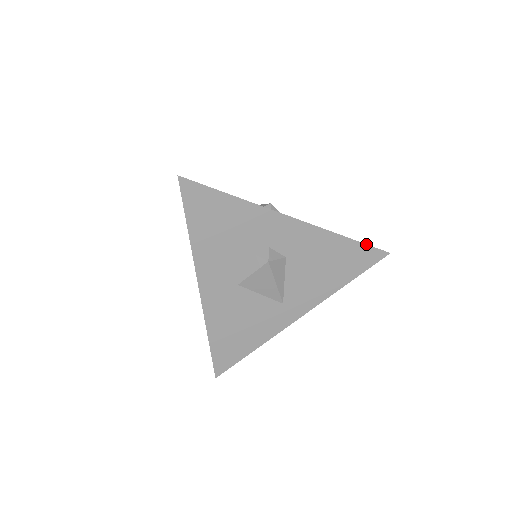
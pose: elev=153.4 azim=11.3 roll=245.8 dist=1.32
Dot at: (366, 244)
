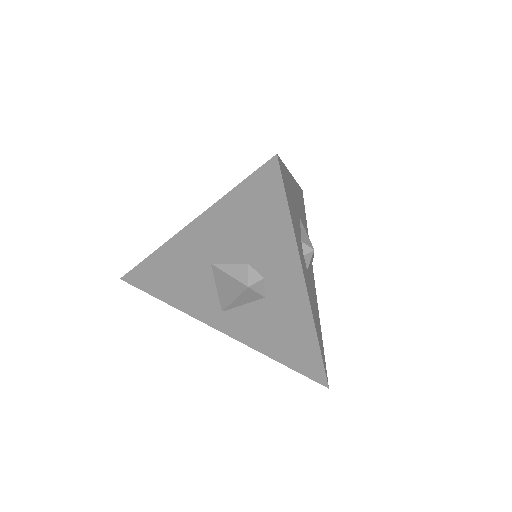
Dot at: occluded
